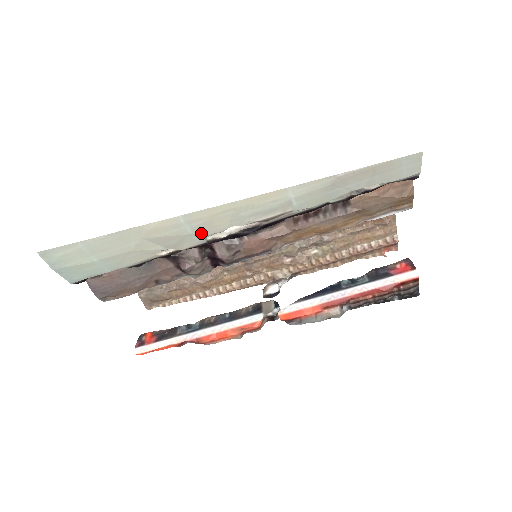
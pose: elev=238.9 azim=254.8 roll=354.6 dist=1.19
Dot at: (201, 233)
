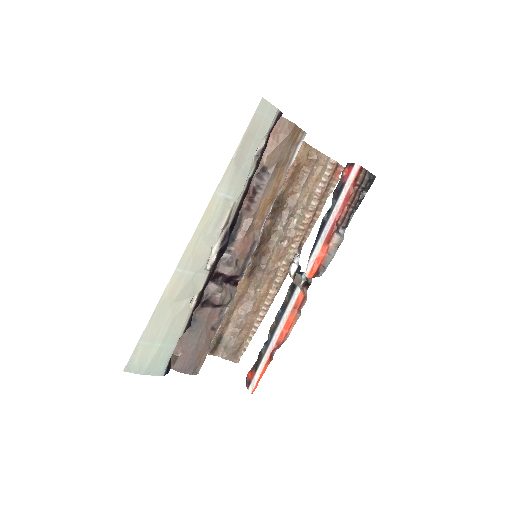
Dot at: (199, 268)
